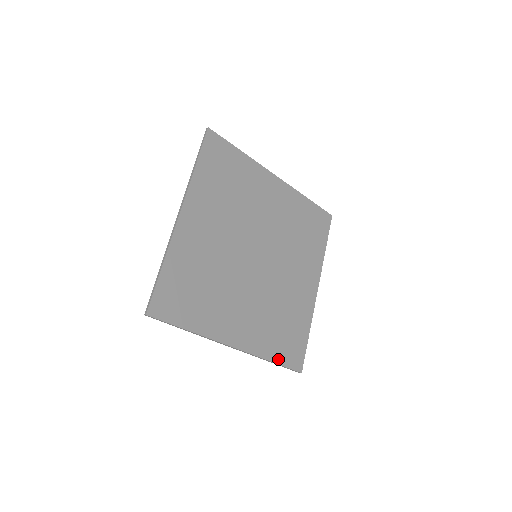
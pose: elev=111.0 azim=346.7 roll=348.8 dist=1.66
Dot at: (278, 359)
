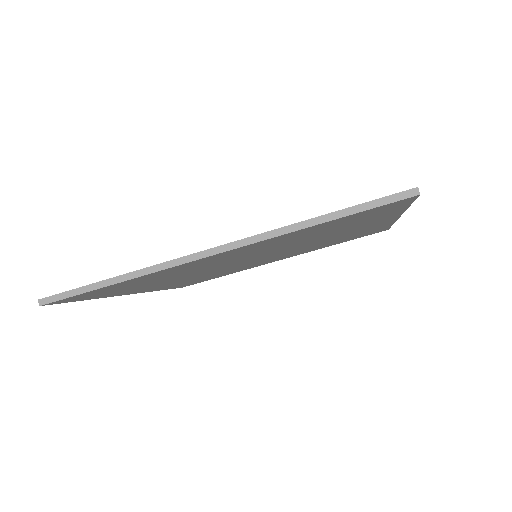
Dot at: (171, 288)
